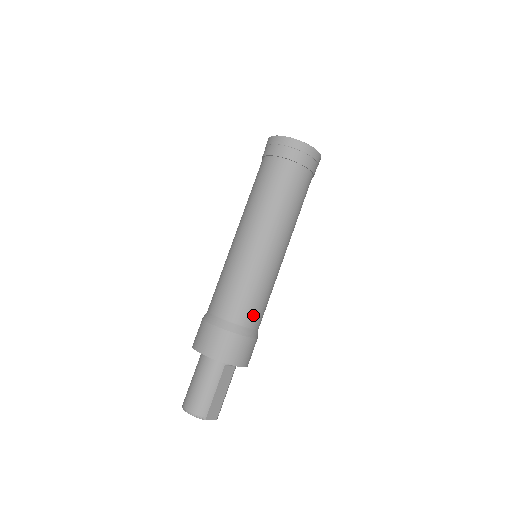
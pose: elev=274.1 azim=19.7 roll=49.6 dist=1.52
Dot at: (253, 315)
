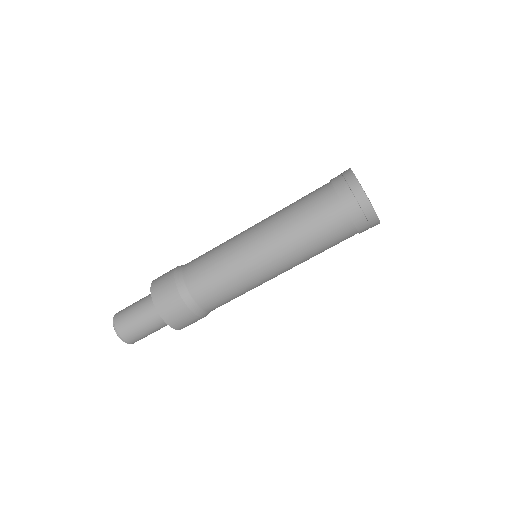
Dot at: occluded
